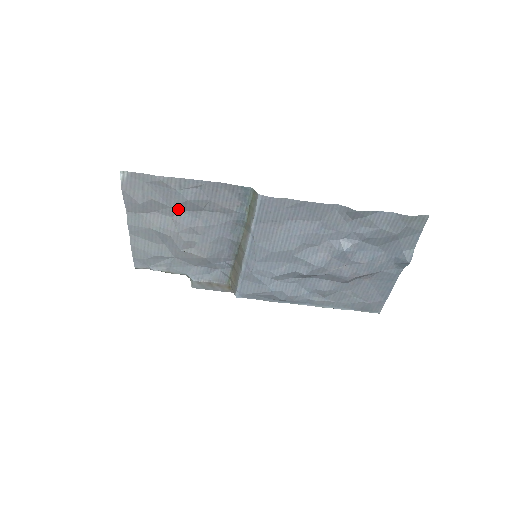
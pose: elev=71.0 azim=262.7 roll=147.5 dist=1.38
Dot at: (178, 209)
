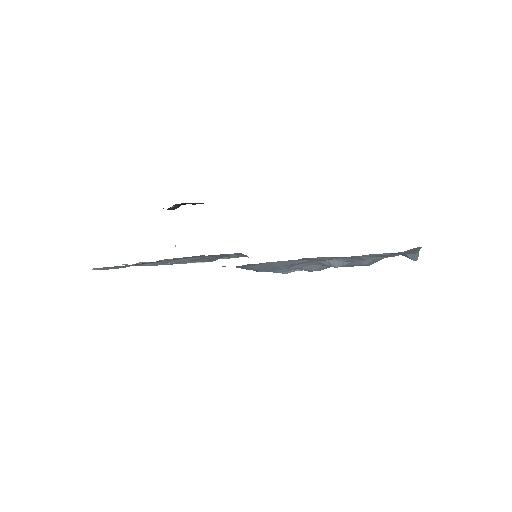
Dot at: (159, 260)
